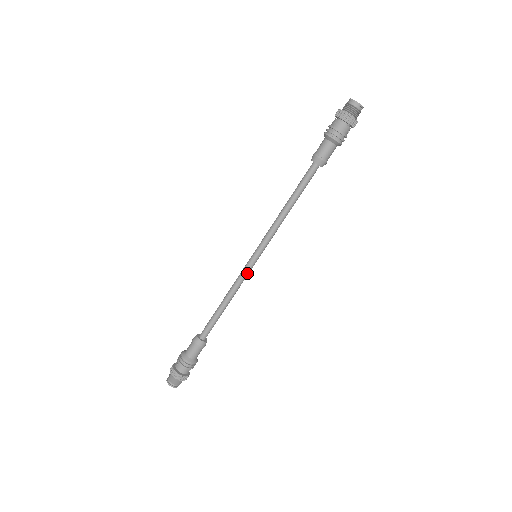
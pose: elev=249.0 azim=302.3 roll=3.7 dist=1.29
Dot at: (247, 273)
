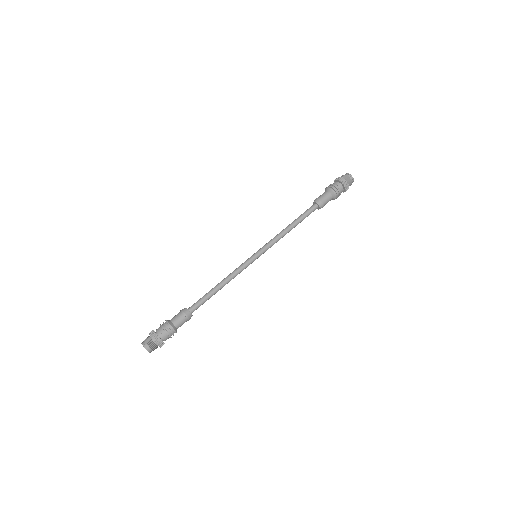
Dot at: (246, 267)
